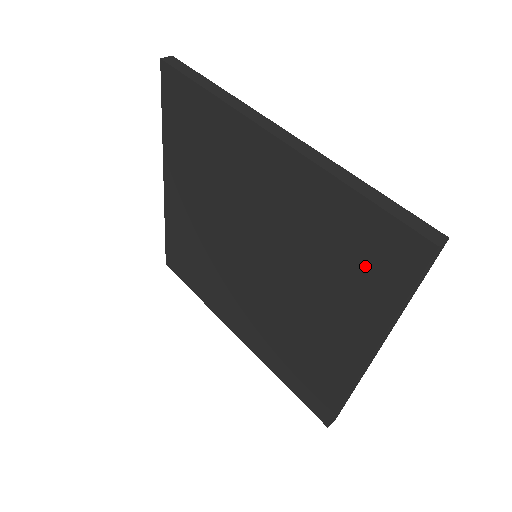
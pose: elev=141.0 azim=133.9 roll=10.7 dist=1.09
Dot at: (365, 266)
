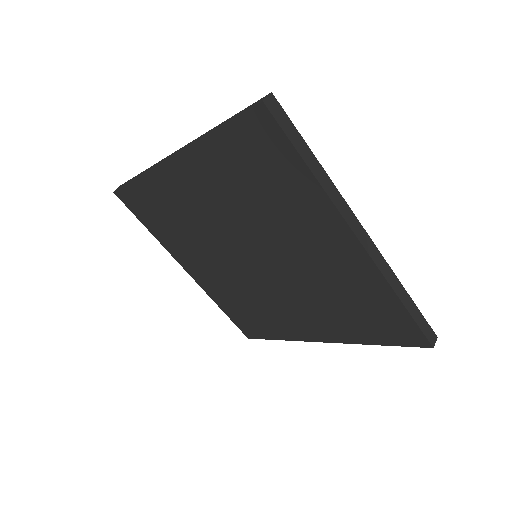
Dot at: (270, 171)
